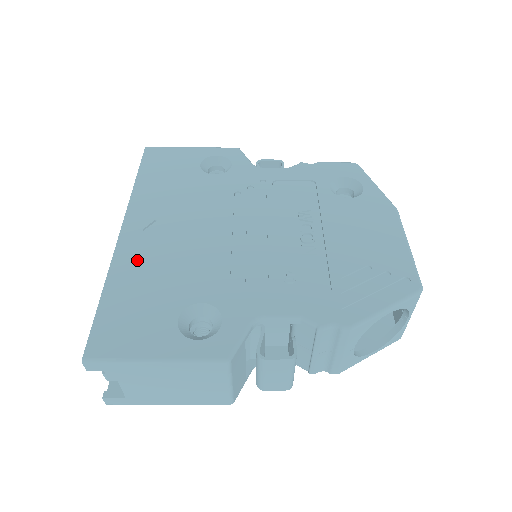
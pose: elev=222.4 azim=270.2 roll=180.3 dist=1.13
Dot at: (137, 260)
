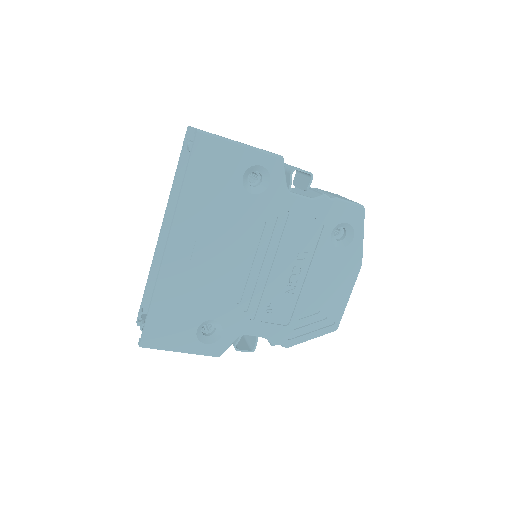
Dot at: (177, 279)
